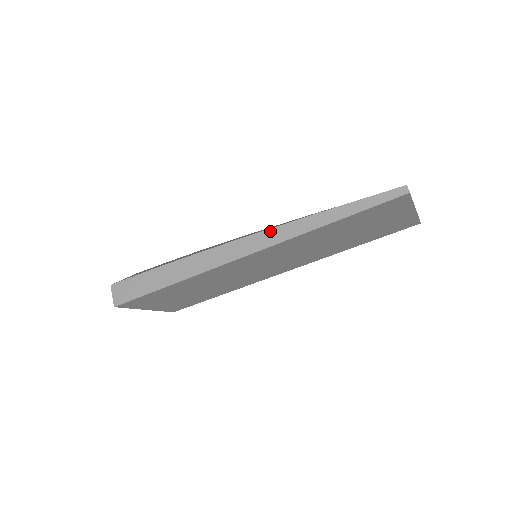
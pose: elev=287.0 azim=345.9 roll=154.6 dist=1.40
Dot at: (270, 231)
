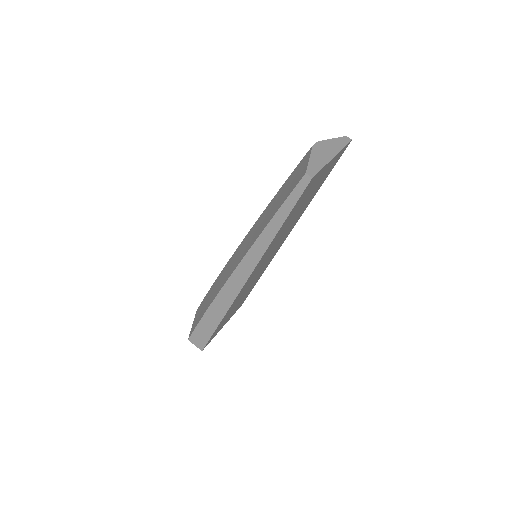
Dot at: (246, 257)
